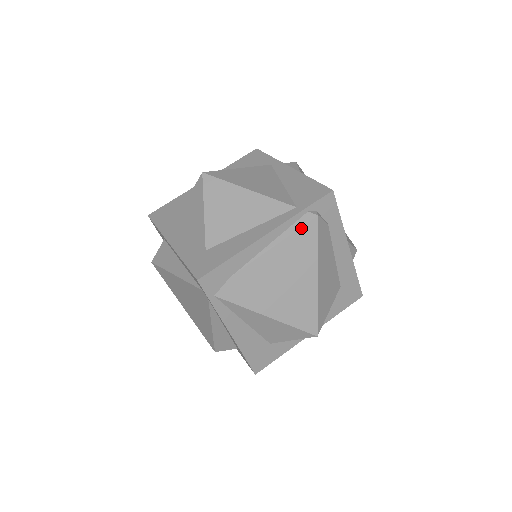
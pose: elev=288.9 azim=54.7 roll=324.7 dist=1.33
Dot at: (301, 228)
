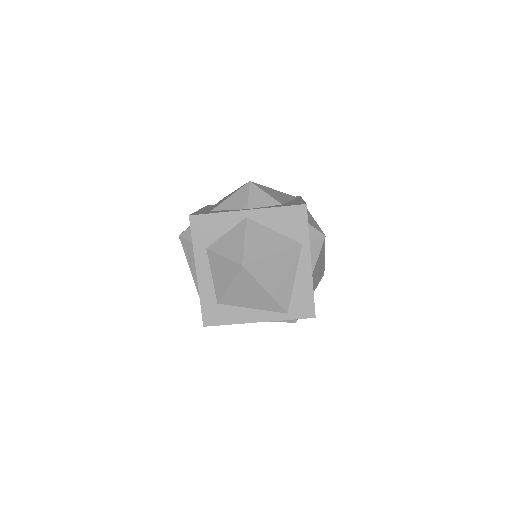
Dot at: occluded
